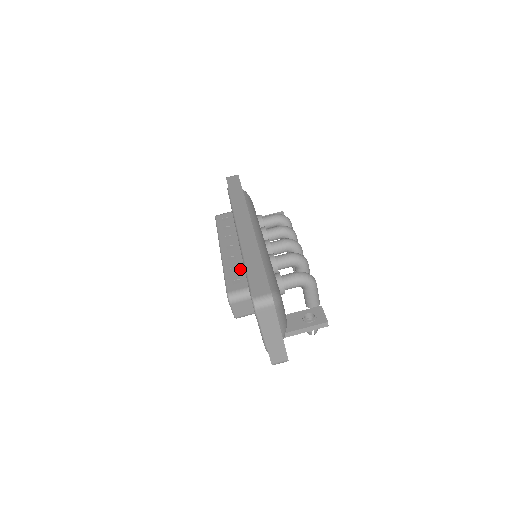
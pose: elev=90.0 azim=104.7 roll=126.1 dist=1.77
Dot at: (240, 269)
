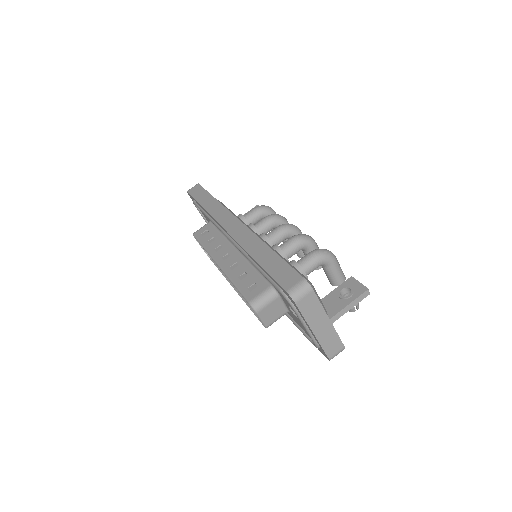
Dot at: (249, 273)
